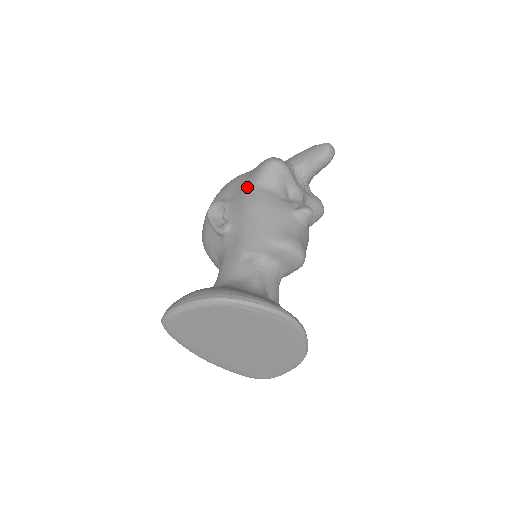
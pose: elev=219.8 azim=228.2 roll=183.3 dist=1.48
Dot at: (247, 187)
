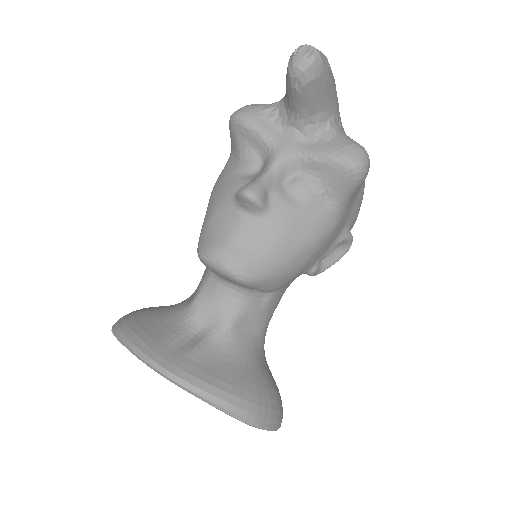
Dot at: occluded
